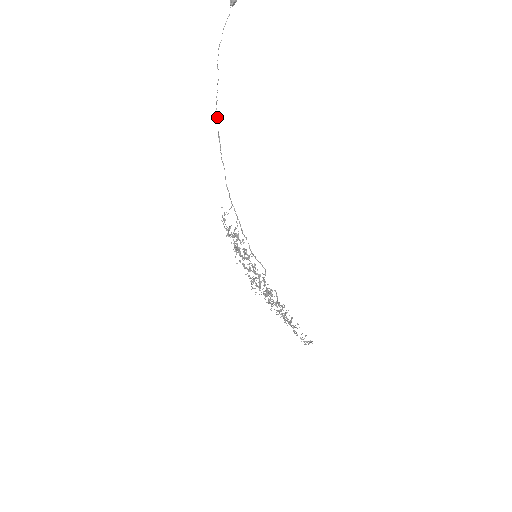
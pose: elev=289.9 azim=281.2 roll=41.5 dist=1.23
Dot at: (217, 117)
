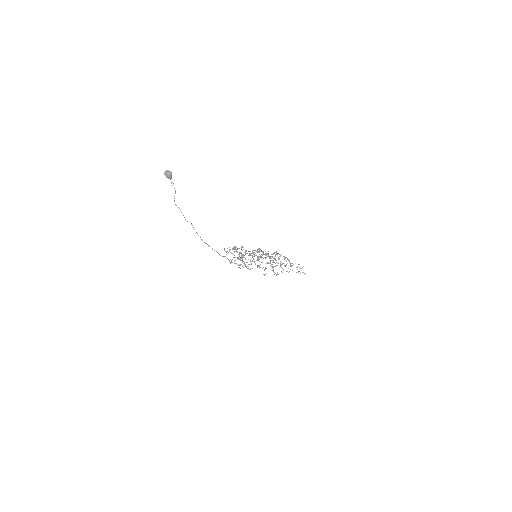
Dot at: occluded
